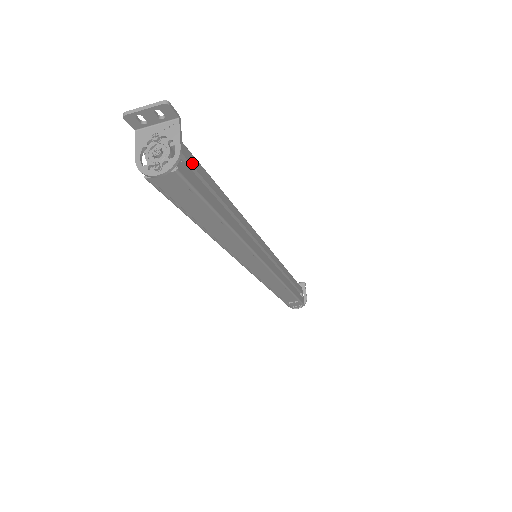
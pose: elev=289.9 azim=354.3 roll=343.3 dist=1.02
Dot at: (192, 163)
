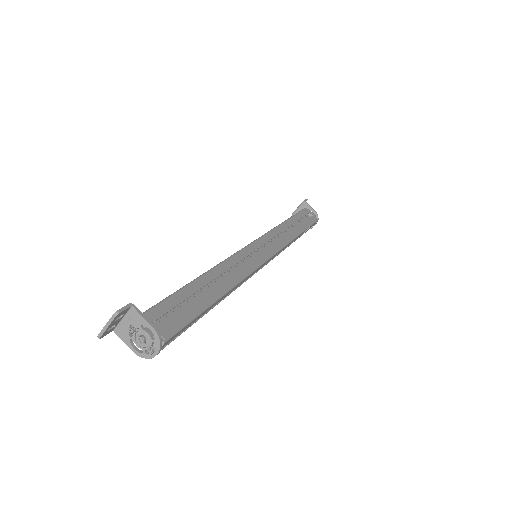
Dot at: (166, 310)
